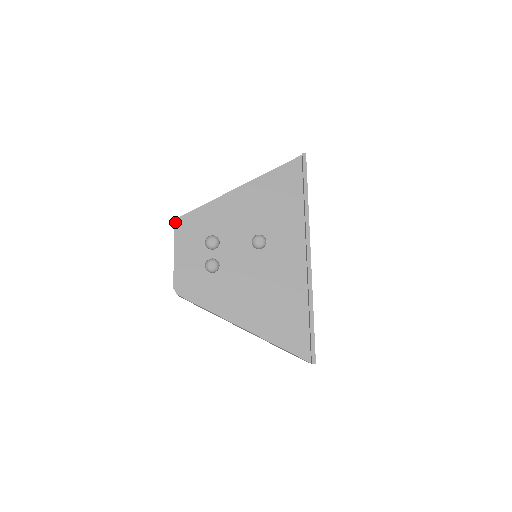
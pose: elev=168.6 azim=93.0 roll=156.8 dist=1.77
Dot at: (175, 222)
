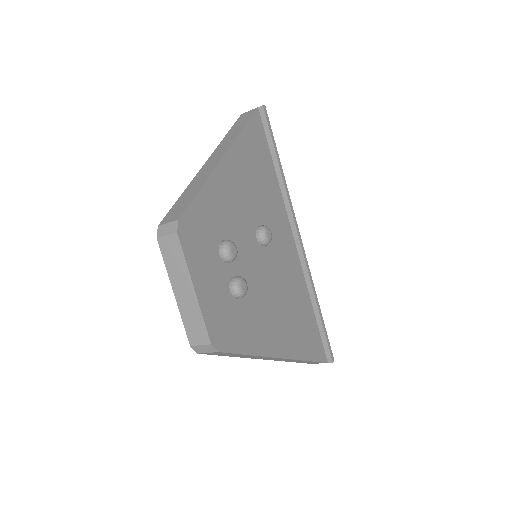
Dot at: (177, 229)
